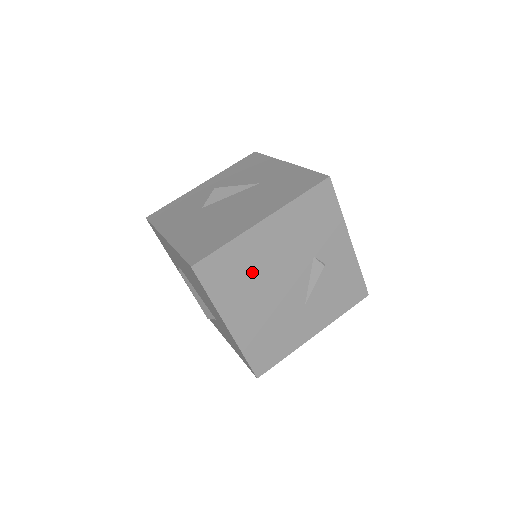
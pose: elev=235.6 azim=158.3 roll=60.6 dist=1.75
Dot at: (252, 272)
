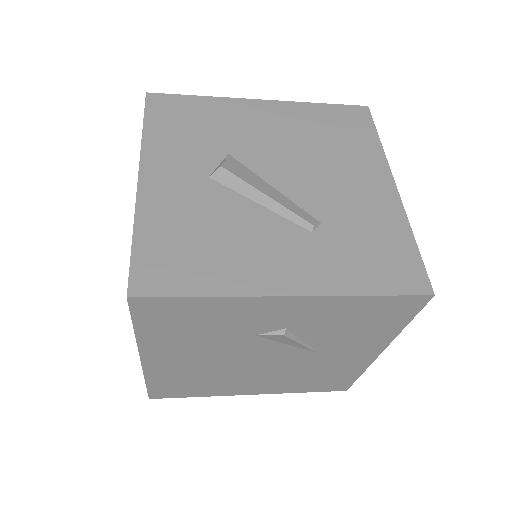
Dot at: (205, 375)
